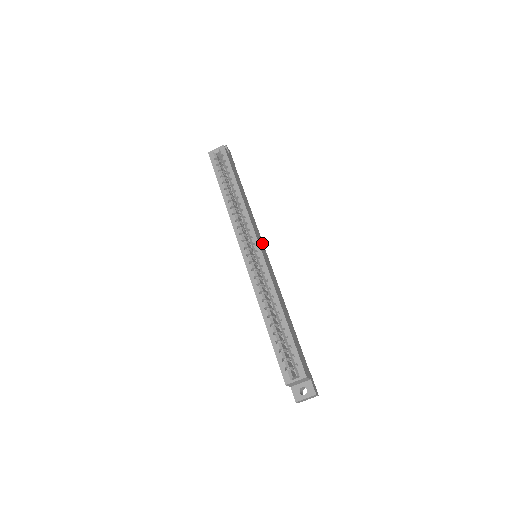
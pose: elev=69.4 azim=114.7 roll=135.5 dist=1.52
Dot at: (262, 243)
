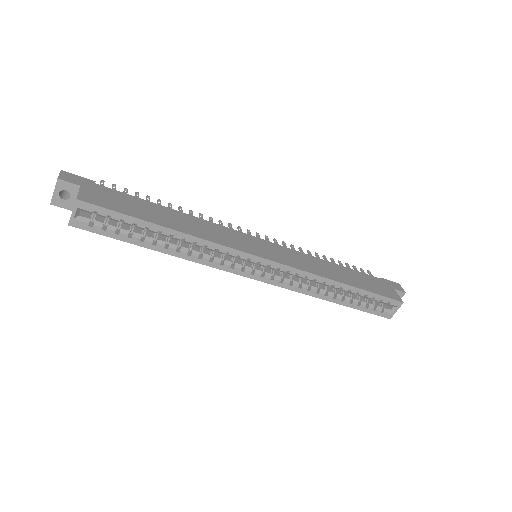
Dot at: (244, 237)
